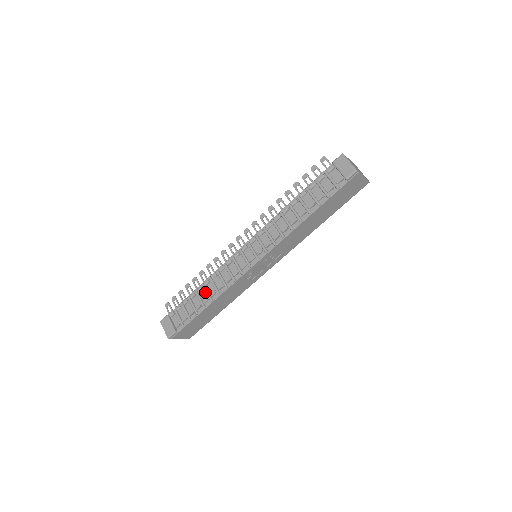
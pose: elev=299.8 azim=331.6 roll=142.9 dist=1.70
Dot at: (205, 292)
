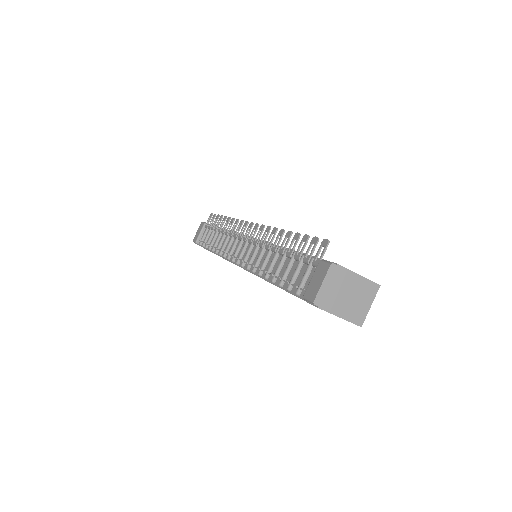
Dot at: (219, 238)
